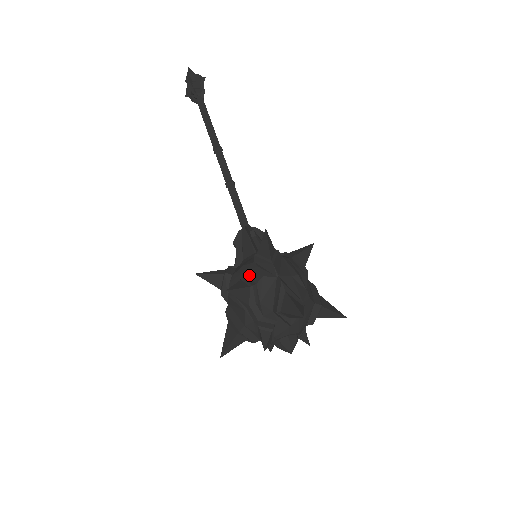
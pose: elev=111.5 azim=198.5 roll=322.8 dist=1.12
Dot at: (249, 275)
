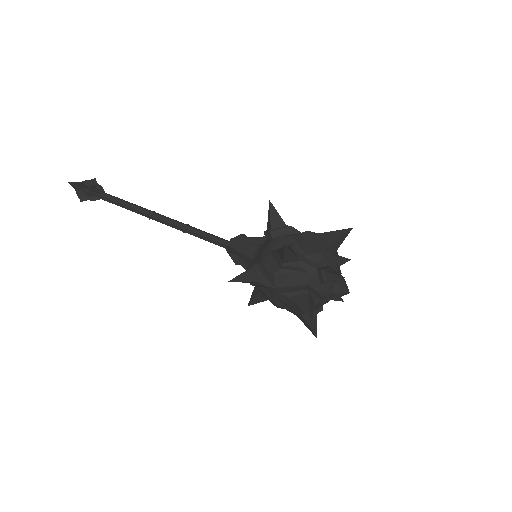
Dot at: (278, 247)
